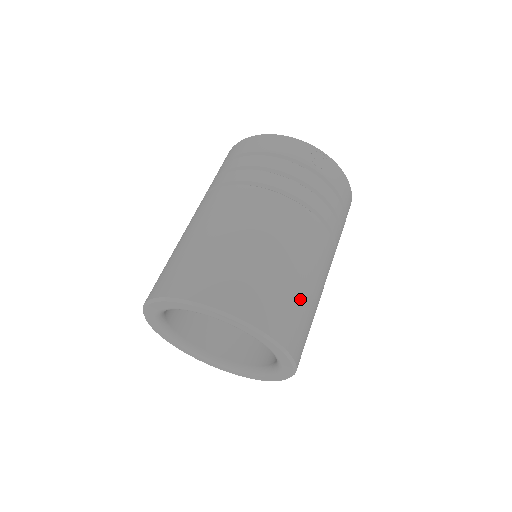
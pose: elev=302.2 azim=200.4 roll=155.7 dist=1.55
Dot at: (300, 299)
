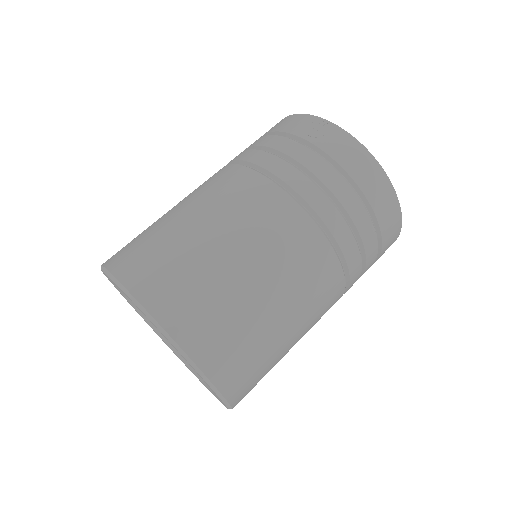
Dot at: (214, 277)
